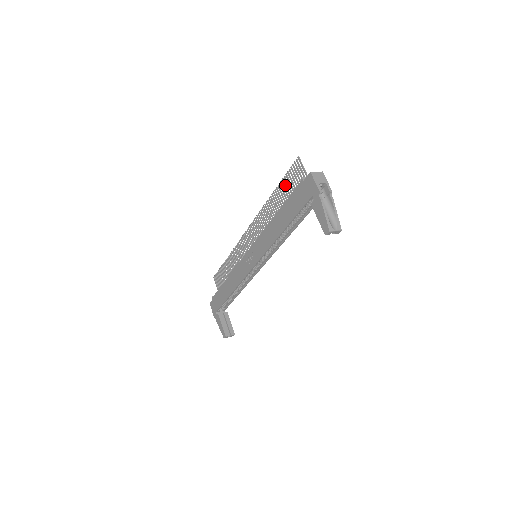
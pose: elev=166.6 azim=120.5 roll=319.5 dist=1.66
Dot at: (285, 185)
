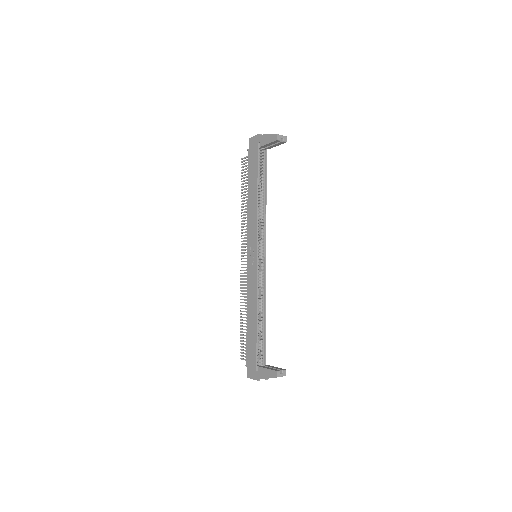
Dot at: (244, 183)
